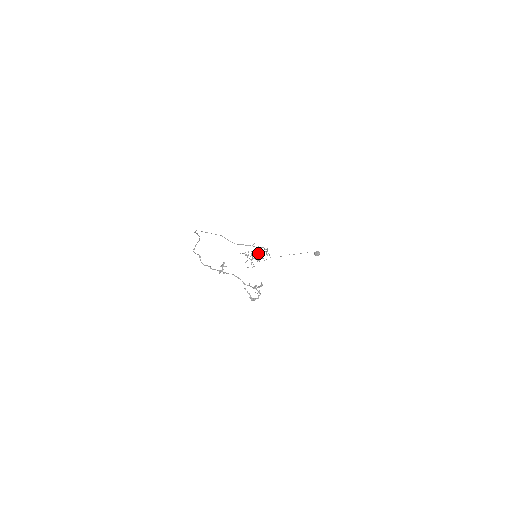
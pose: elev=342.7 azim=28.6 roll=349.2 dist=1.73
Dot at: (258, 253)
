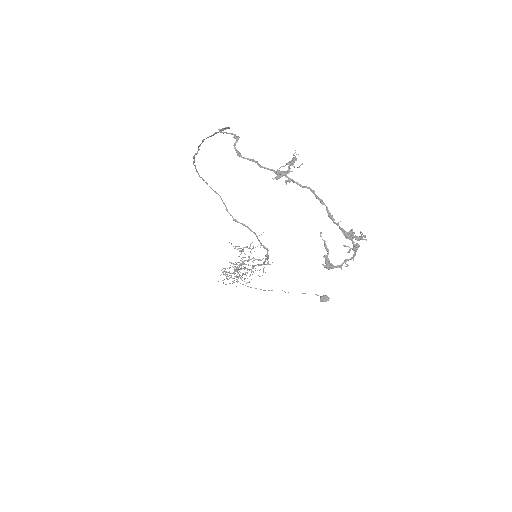
Dot at: (254, 258)
